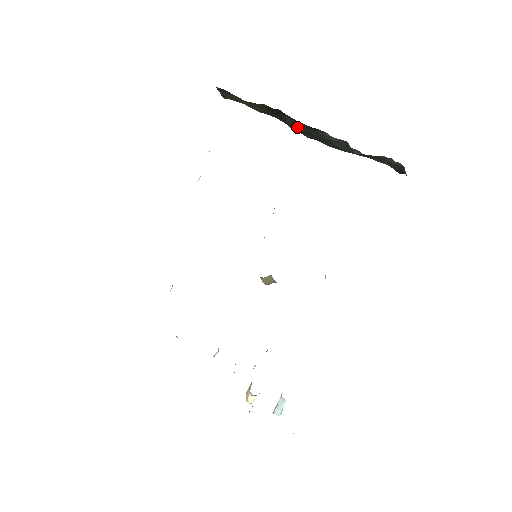
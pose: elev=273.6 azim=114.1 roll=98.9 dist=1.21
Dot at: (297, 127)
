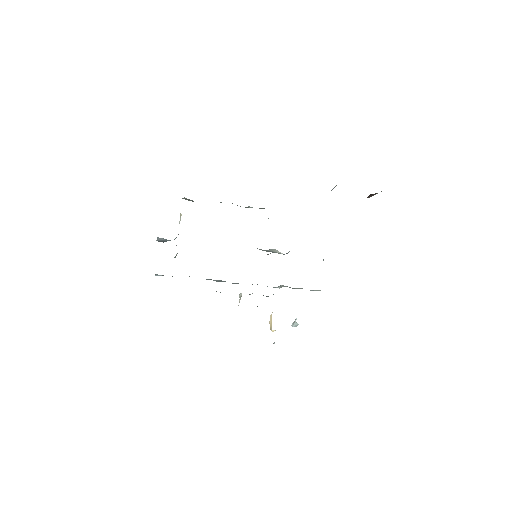
Dot at: occluded
